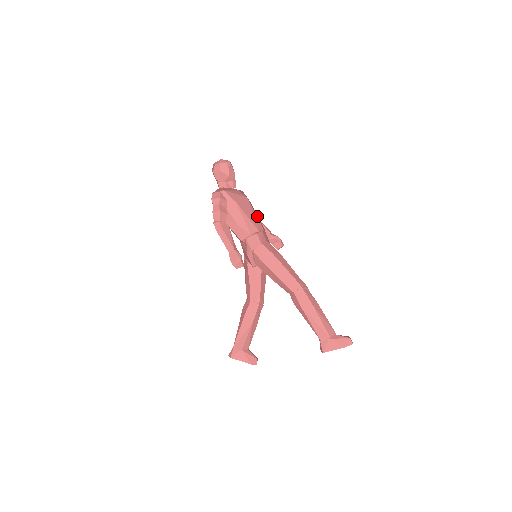
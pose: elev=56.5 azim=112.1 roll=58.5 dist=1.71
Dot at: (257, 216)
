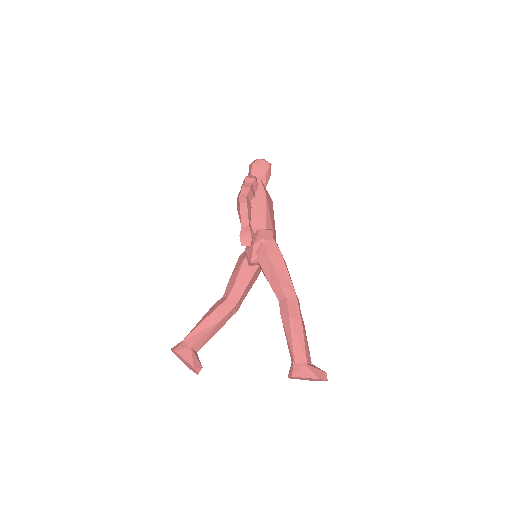
Dot at: occluded
